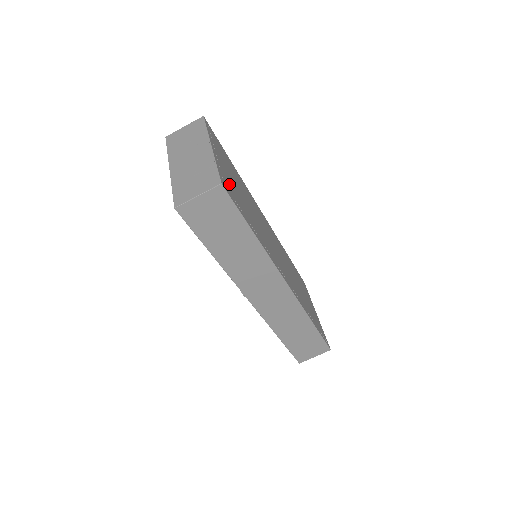
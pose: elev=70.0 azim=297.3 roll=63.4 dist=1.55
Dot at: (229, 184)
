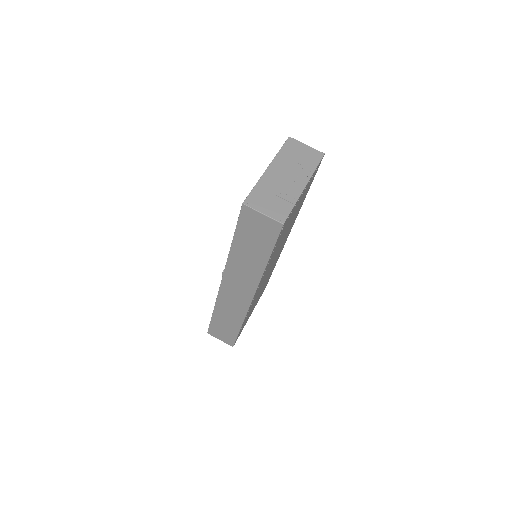
Dot at: occluded
